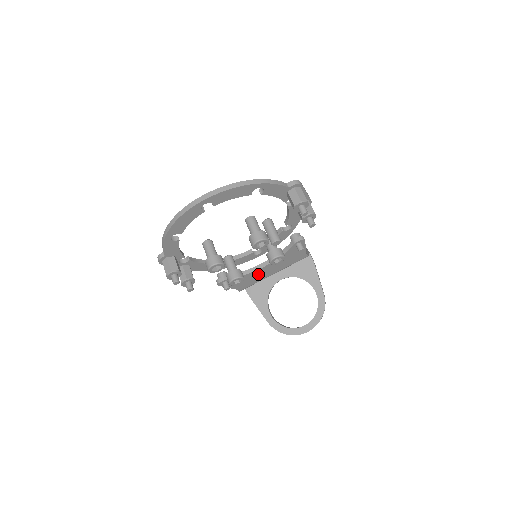
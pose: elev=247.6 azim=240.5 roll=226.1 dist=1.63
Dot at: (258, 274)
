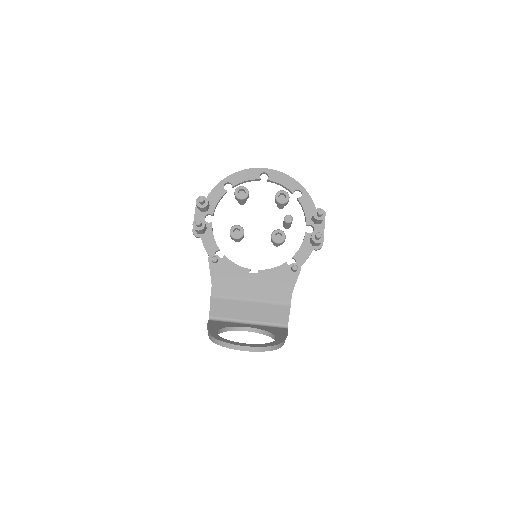
Dot at: (242, 282)
